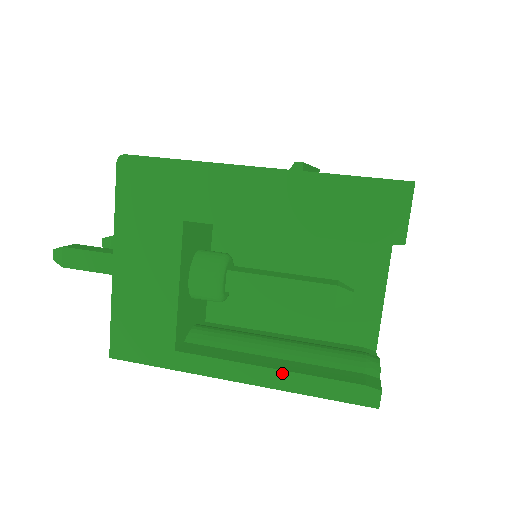
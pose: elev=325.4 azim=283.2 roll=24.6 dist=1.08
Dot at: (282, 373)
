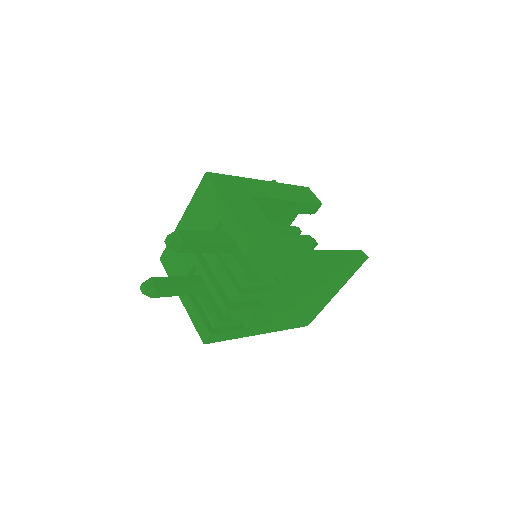
Dot at: (333, 251)
